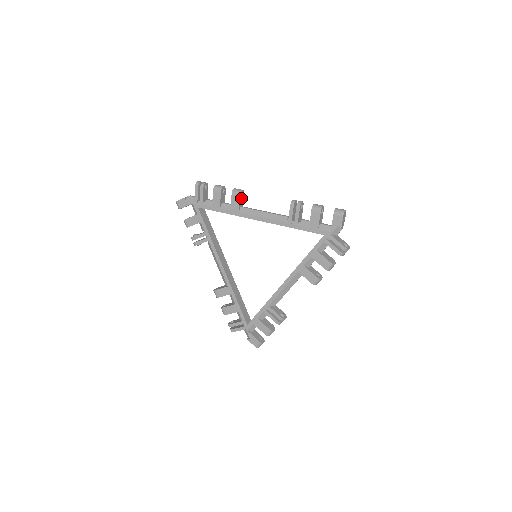
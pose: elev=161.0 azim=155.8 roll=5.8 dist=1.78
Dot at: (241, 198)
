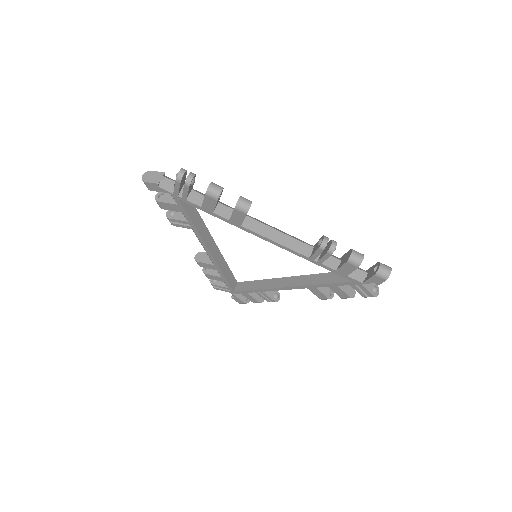
Dot at: occluded
